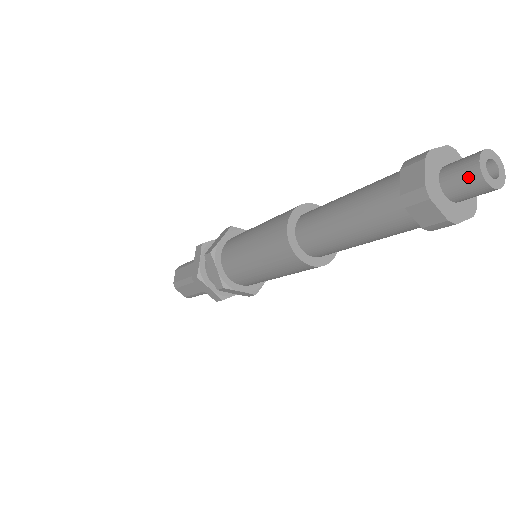
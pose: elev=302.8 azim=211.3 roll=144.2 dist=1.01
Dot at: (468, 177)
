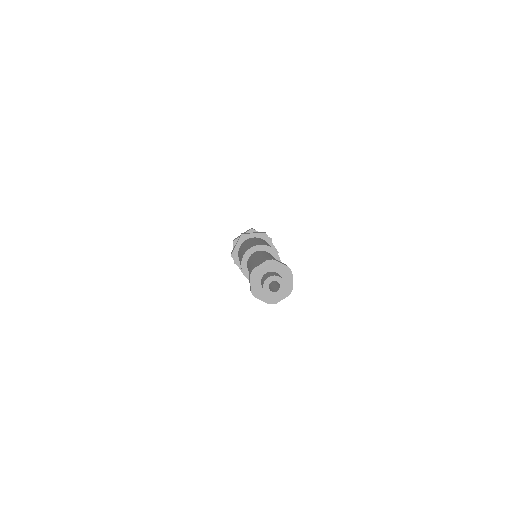
Dot at: (264, 280)
